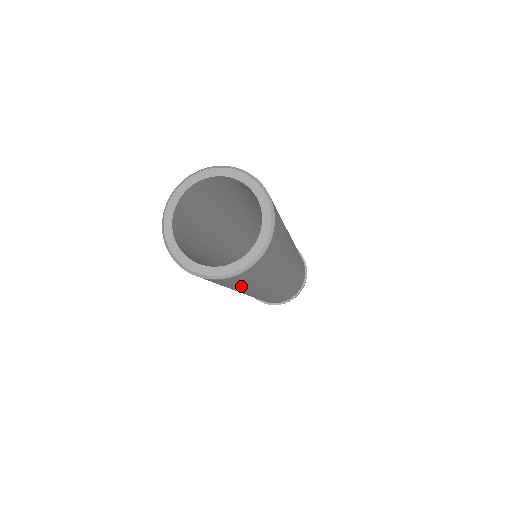
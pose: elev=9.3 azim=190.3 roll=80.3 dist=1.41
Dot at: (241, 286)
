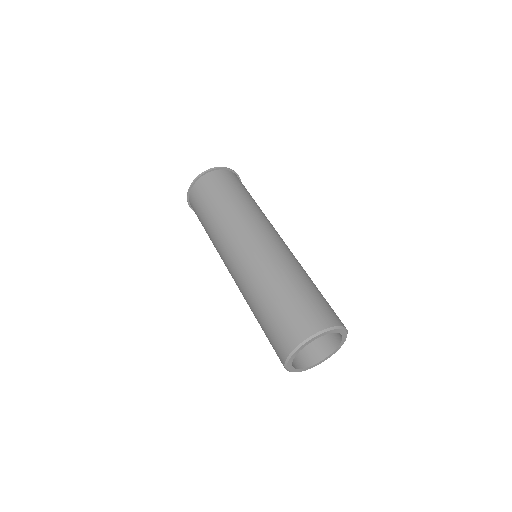
Dot at: occluded
